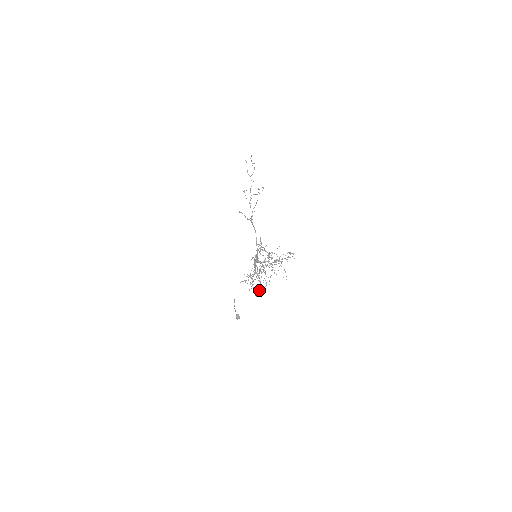
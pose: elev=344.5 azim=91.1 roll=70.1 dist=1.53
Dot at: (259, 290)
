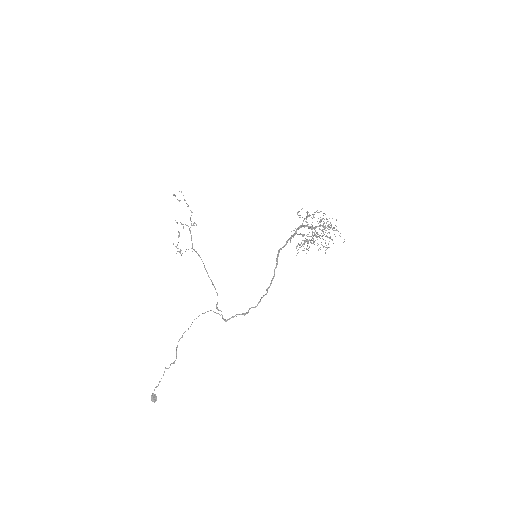
Dot at: (264, 295)
